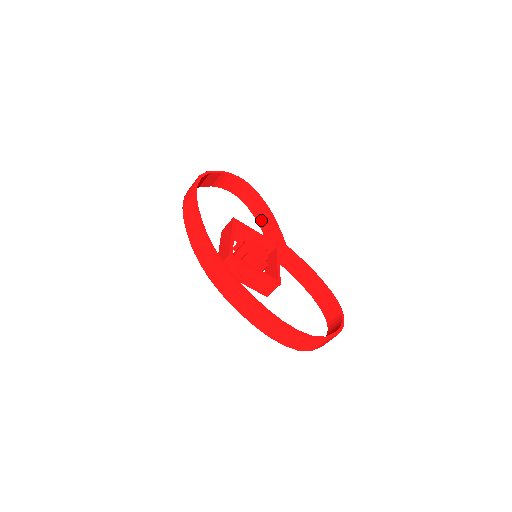
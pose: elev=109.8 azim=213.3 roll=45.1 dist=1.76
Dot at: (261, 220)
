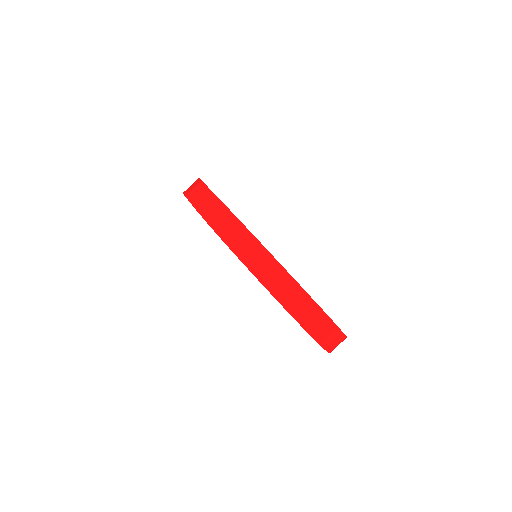
Dot at: occluded
